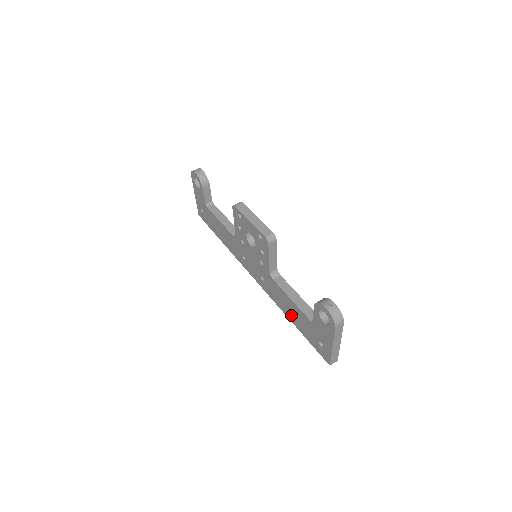
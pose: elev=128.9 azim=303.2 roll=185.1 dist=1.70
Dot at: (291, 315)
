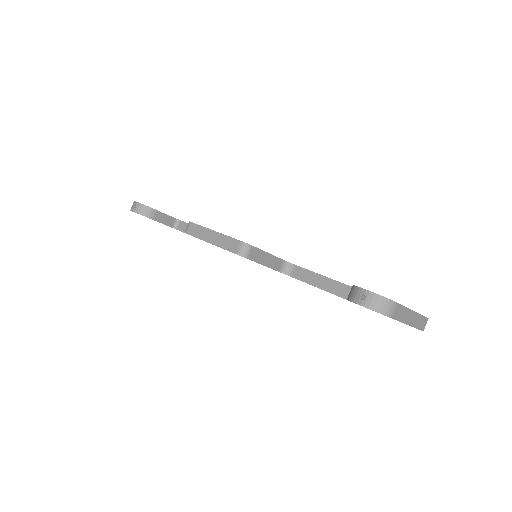
Dot at: occluded
